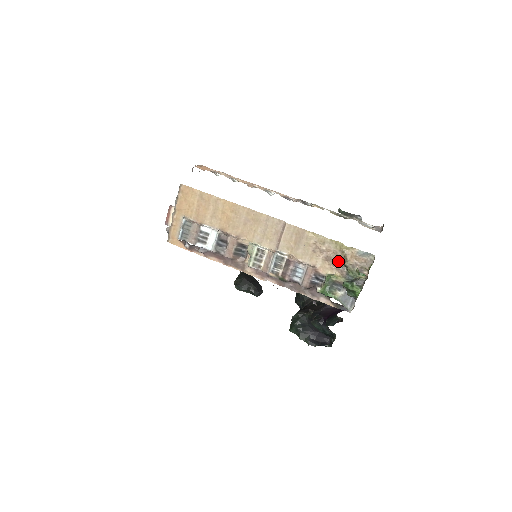
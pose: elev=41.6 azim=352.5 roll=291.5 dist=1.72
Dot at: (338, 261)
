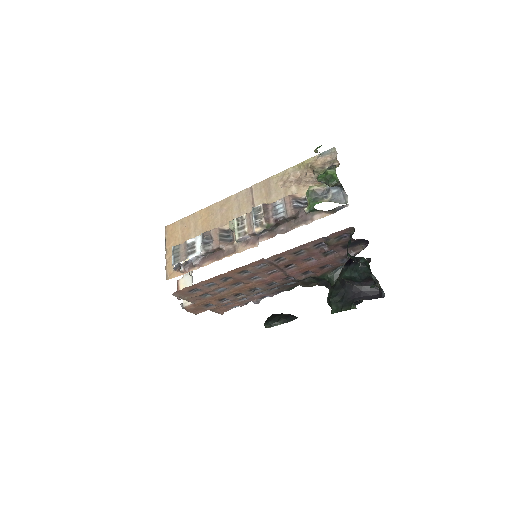
Dot at: (309, 176)
